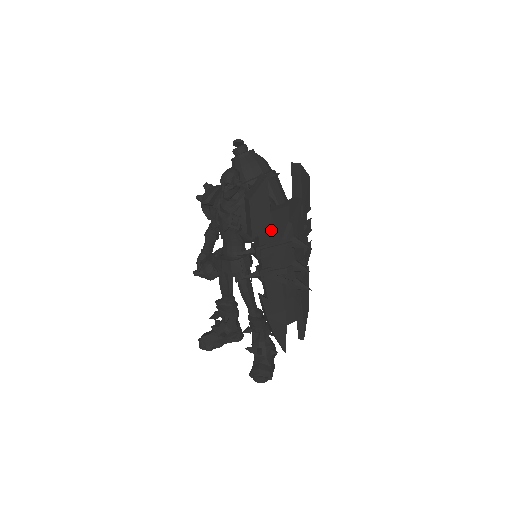
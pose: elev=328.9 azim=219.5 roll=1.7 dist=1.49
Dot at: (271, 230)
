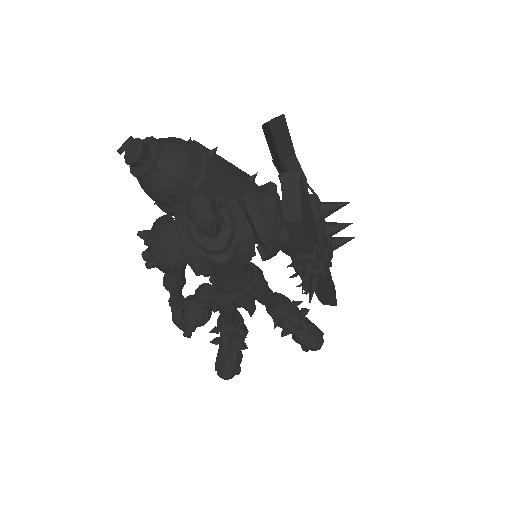
Dot at: (314, 225)
